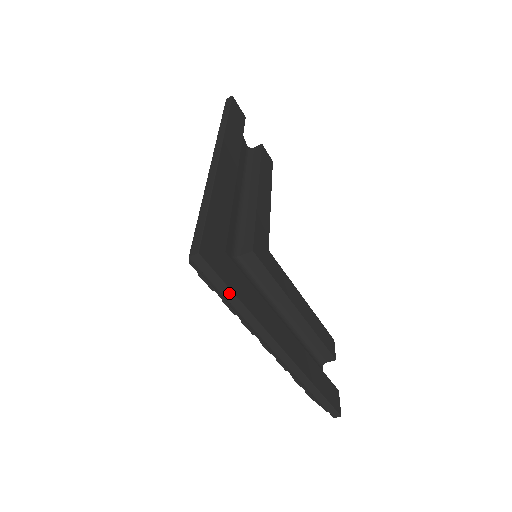
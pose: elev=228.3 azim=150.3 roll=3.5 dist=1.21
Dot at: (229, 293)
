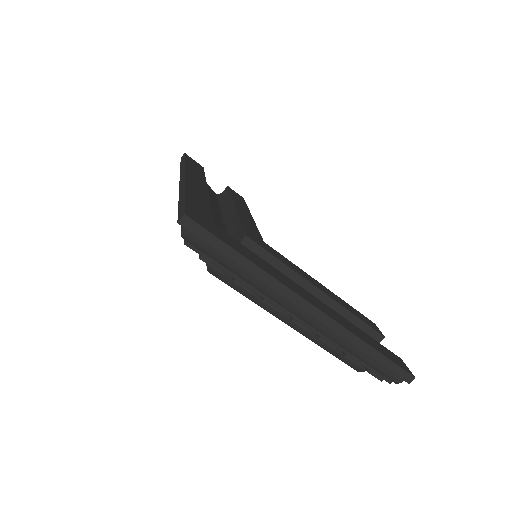
Dot at: (231, 252)
